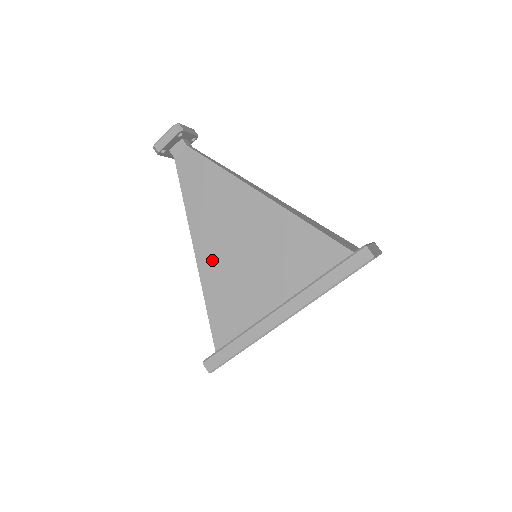
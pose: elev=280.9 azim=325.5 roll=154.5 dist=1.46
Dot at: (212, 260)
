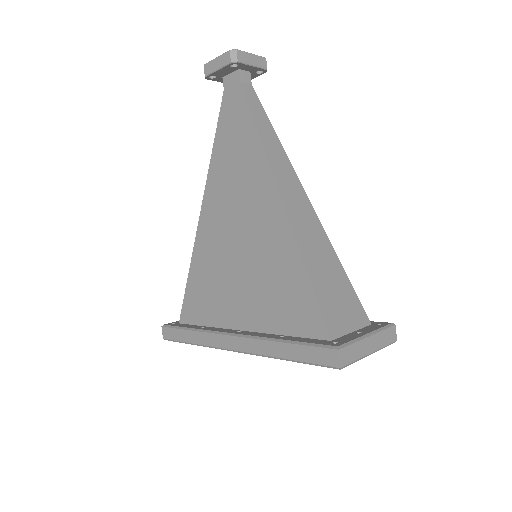
Dot at: (210, 234)
